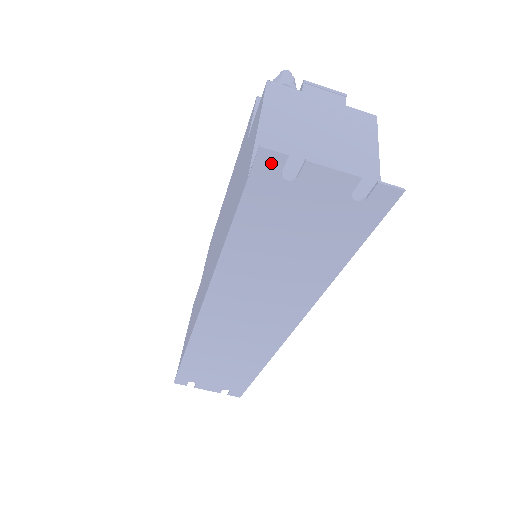
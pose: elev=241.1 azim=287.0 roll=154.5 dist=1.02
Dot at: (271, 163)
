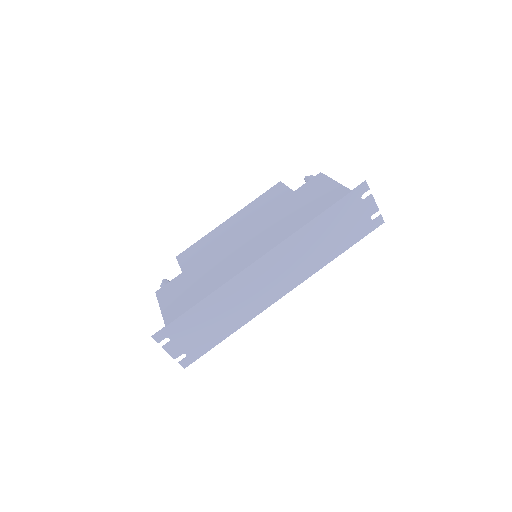
Dot at: (363, 189)
